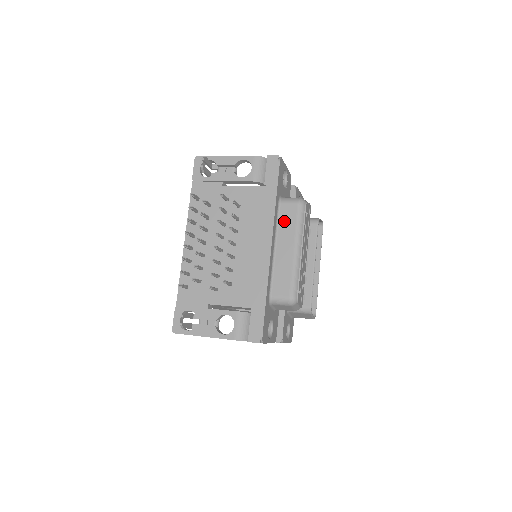
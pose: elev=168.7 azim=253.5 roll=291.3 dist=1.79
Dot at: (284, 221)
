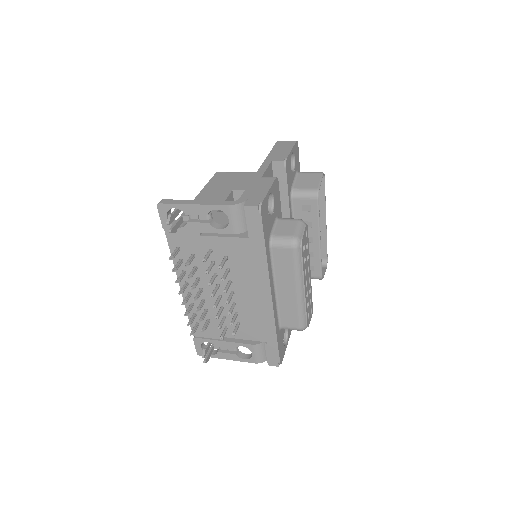
Dot at: (280, 265)
